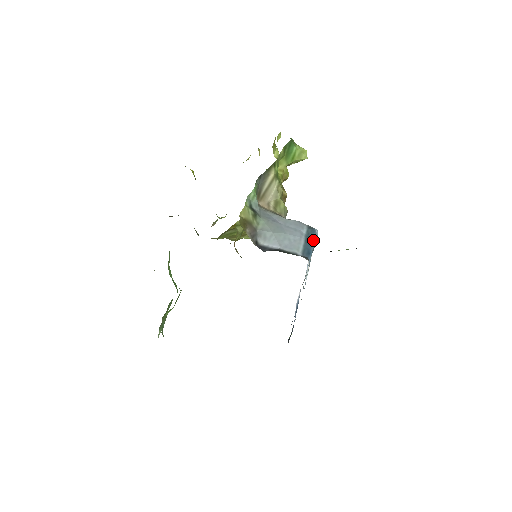
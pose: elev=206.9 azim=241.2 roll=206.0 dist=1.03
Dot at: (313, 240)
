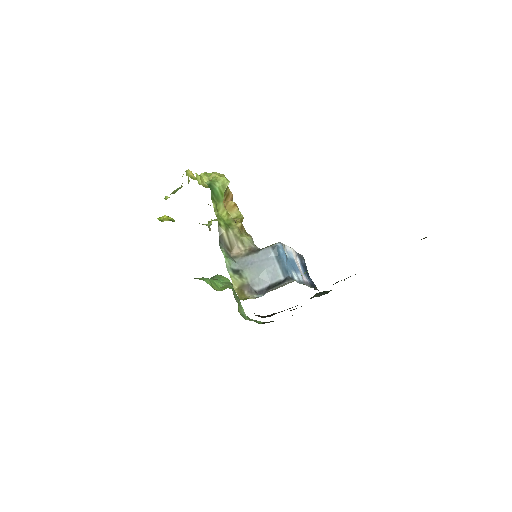
Dot at: (282, 255)
